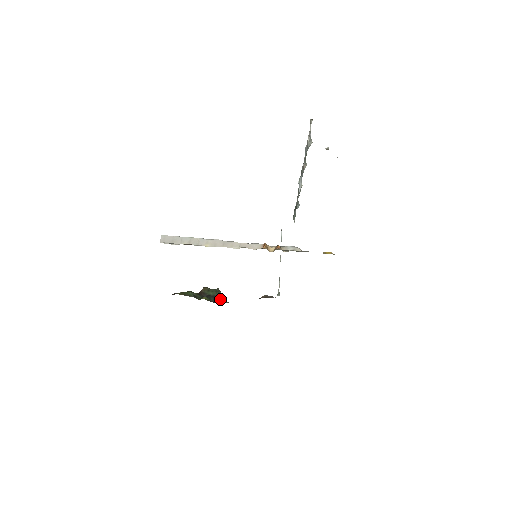
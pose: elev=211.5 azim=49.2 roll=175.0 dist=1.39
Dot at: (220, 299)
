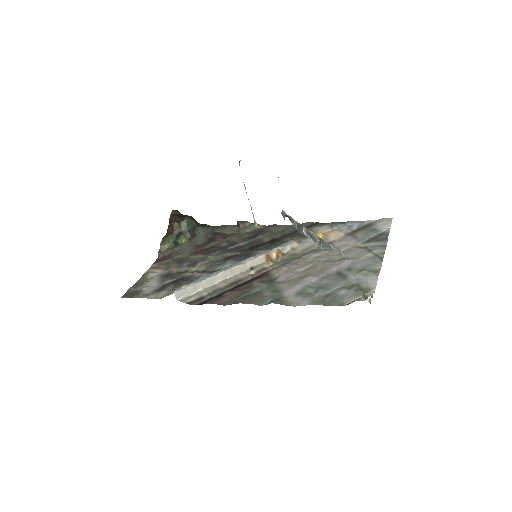
Dot at: (195, 229)
